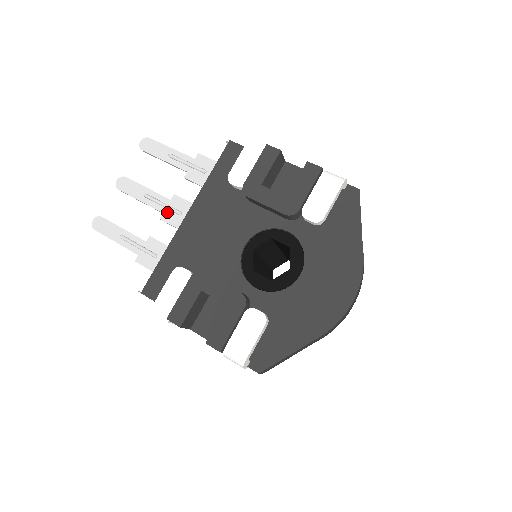
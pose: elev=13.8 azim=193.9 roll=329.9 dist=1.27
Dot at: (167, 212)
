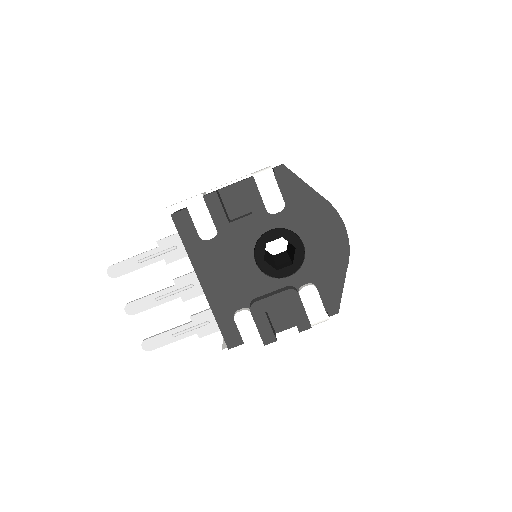
Dot at: (183, 294)
